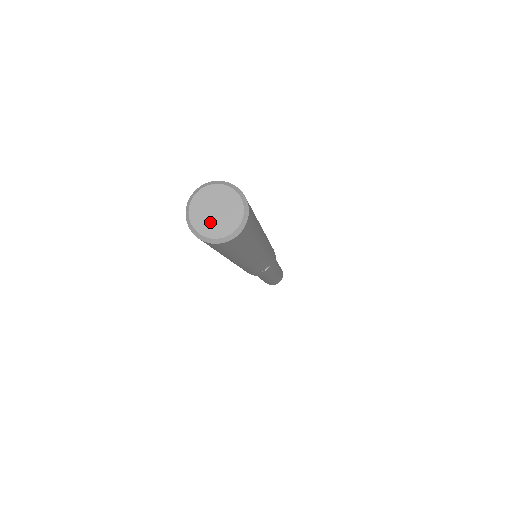
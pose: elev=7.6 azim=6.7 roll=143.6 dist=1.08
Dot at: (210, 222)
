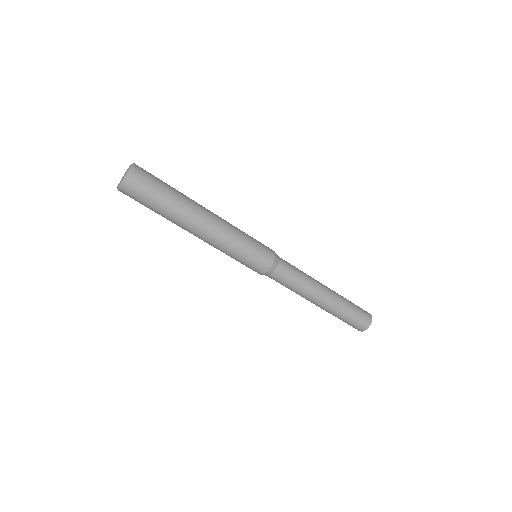
Dot at: occluded
